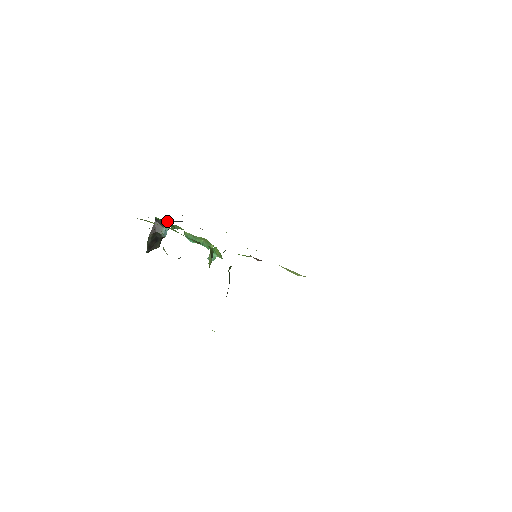
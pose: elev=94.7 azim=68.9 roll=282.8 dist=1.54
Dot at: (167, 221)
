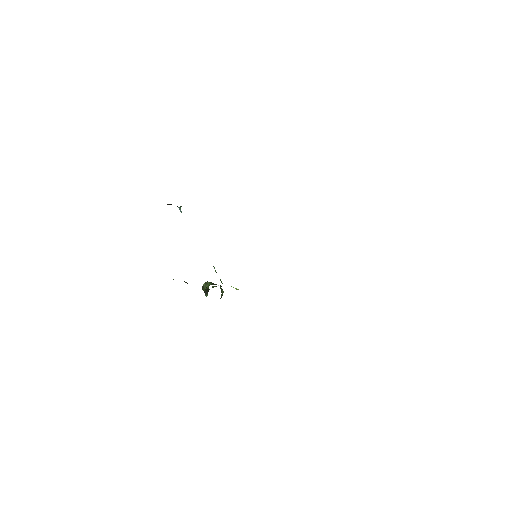
Dot at: occluded
